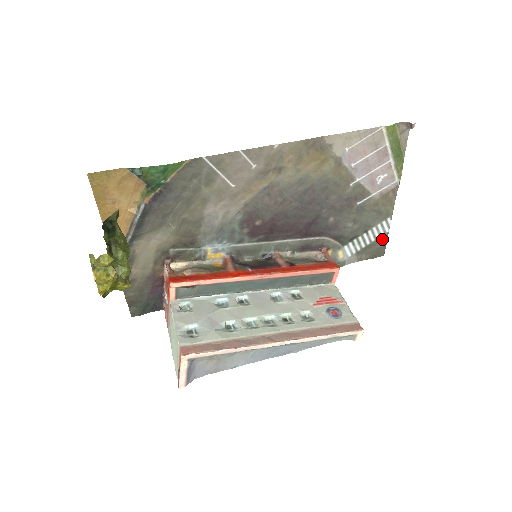
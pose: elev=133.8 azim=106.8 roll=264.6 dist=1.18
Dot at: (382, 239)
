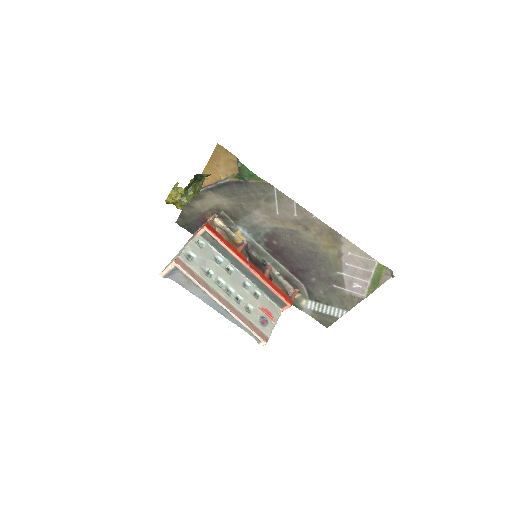
Dot at: (333, 318)
